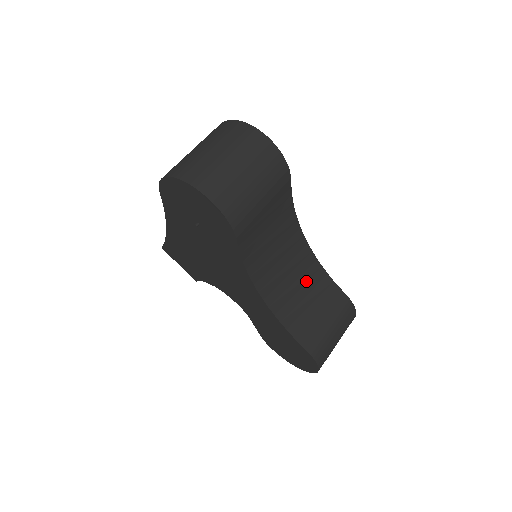
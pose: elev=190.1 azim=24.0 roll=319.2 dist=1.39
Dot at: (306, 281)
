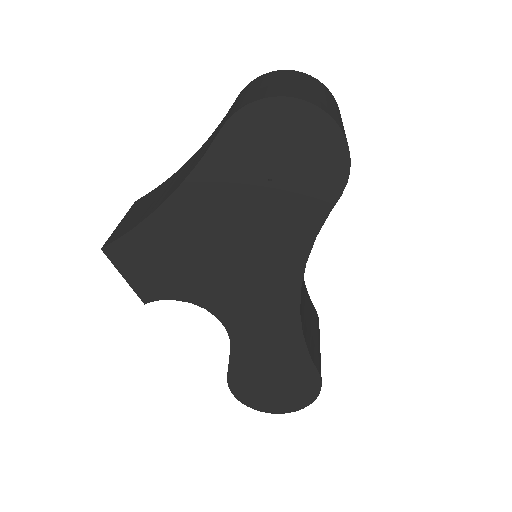
Dot at: (302, 289)
